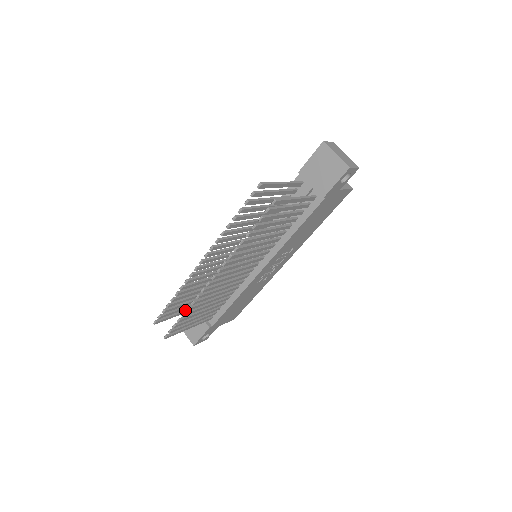
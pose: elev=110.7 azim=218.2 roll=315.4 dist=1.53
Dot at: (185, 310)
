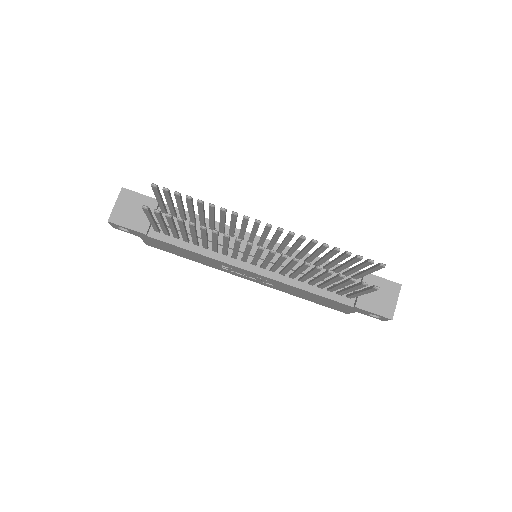
Dot at: occluded
